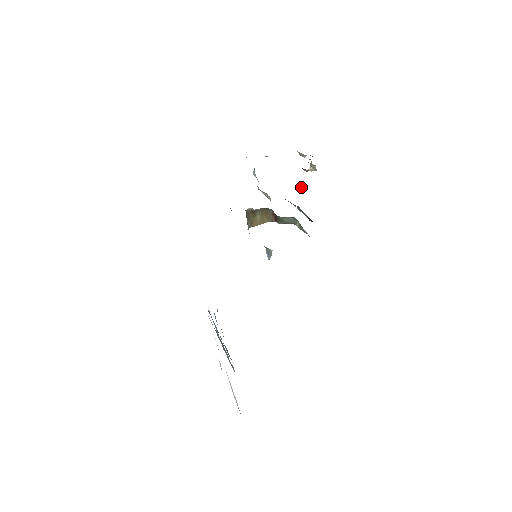
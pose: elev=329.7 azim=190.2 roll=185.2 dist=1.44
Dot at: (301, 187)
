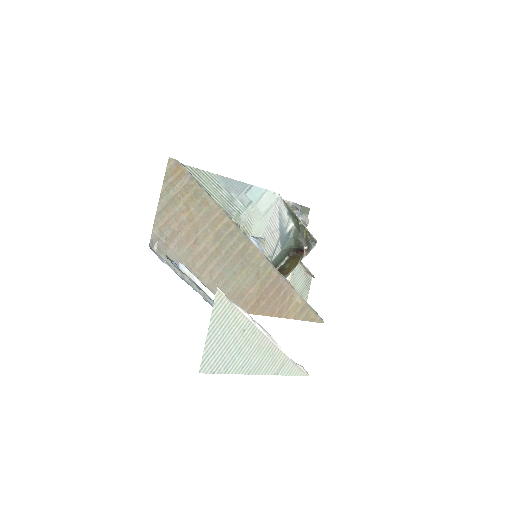
Dot at: occluded
